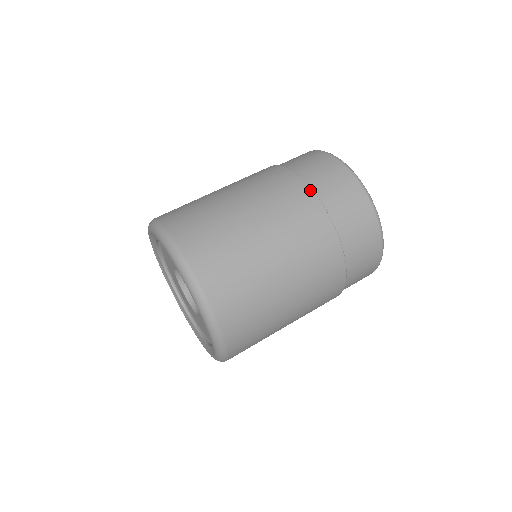
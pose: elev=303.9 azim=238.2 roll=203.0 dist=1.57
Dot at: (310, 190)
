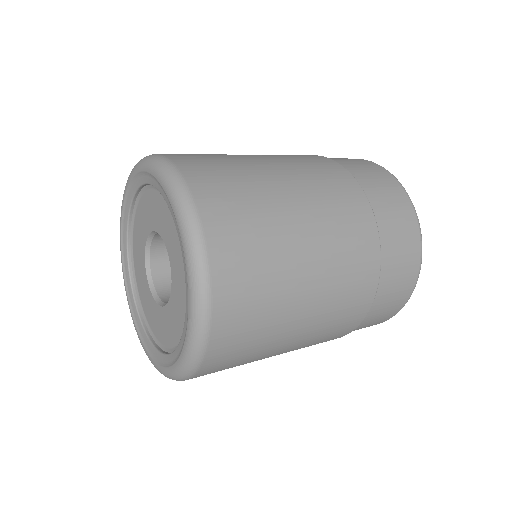
Dot at: (347, 171)
